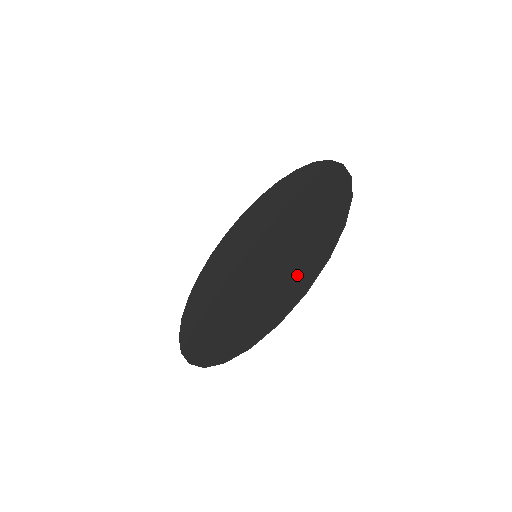
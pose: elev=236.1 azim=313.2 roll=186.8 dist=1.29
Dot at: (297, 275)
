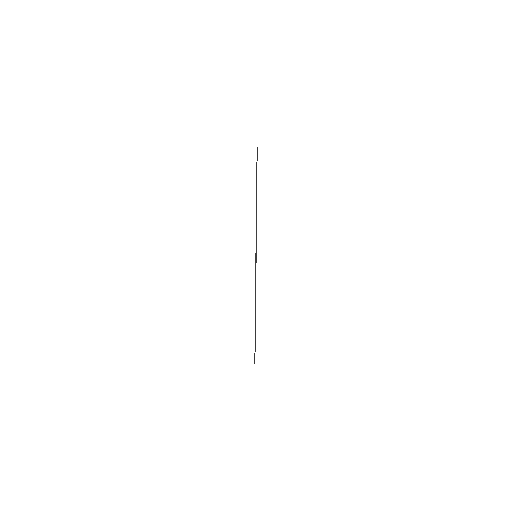
Dot at: occluded
